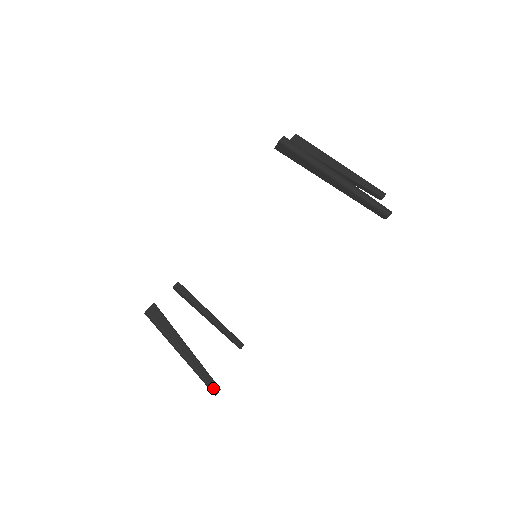
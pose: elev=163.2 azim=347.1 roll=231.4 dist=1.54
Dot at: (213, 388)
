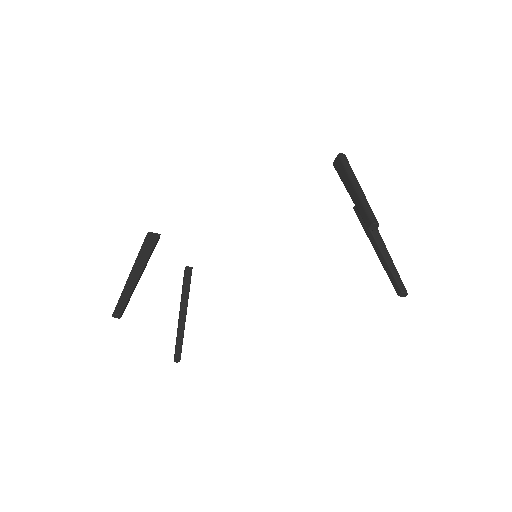
Dot at: (118, 308)
